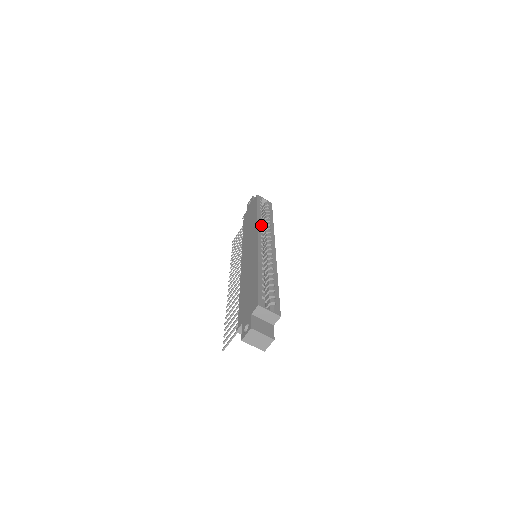
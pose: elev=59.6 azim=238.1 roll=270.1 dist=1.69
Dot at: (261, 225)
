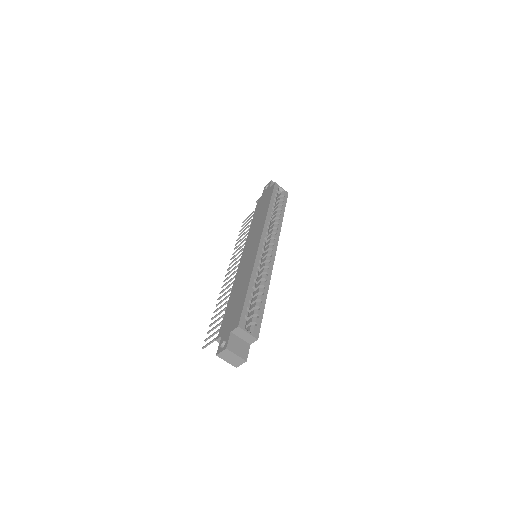
Dot at: (268, 224)
